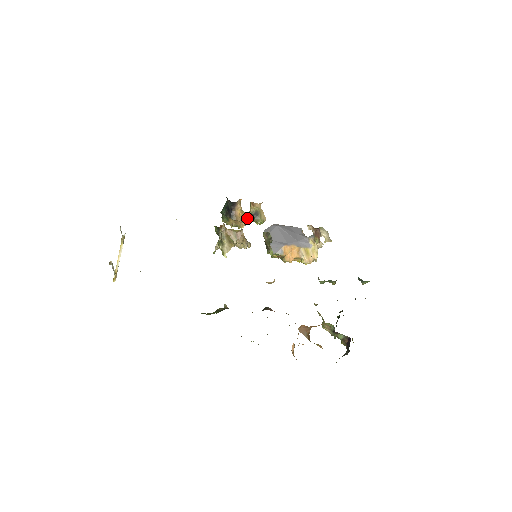
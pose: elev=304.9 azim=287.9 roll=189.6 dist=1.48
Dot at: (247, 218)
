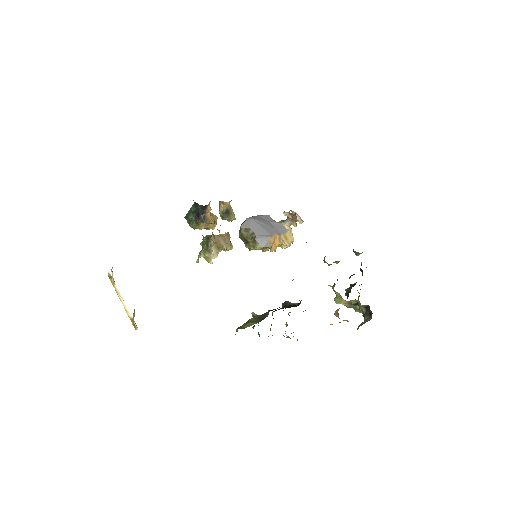
Dot at: (215, 217)
